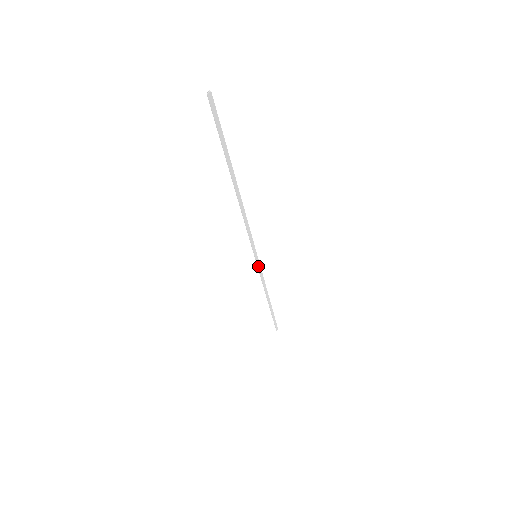
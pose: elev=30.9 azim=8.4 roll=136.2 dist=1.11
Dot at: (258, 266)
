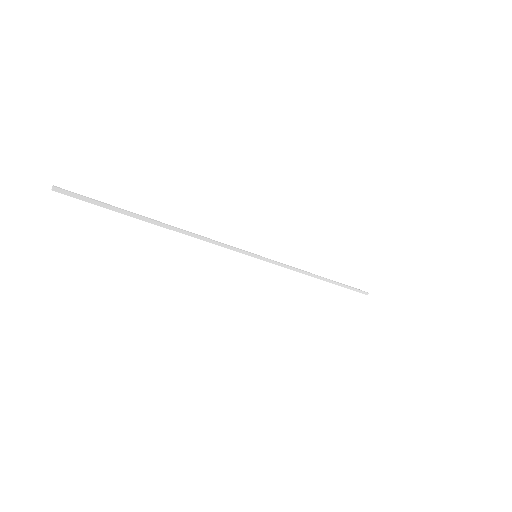
Dot at: (269, 261)
